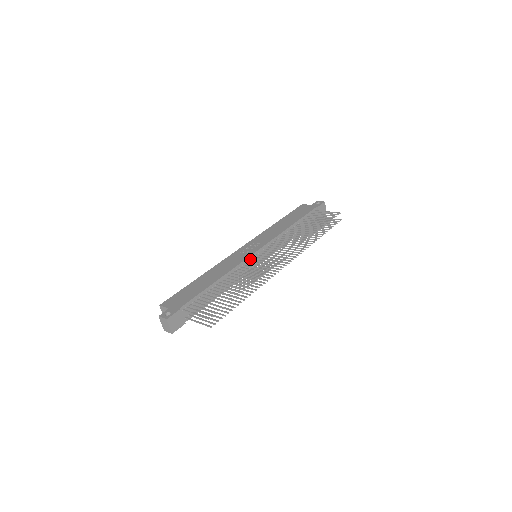
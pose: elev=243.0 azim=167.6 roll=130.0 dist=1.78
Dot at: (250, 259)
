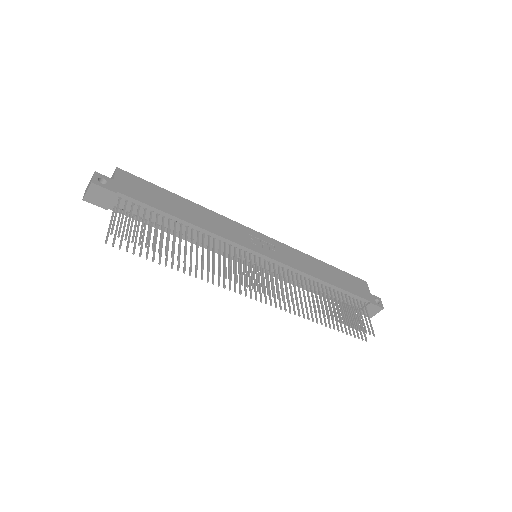
Dot at: (244, 250)
